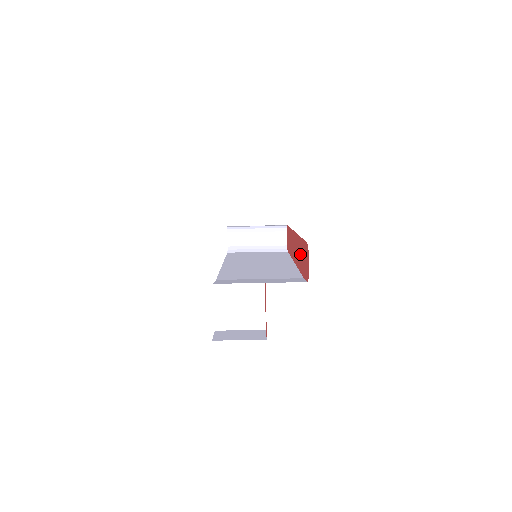
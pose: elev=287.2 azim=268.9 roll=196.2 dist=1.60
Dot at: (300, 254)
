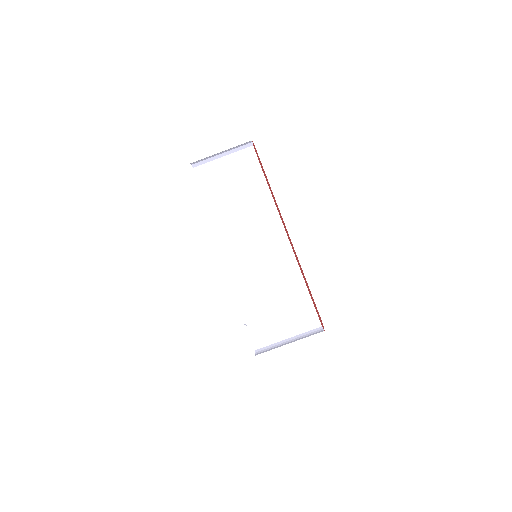
Dot at: occluded
